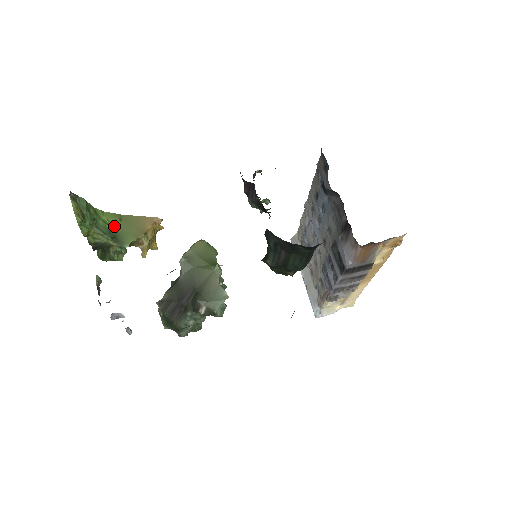
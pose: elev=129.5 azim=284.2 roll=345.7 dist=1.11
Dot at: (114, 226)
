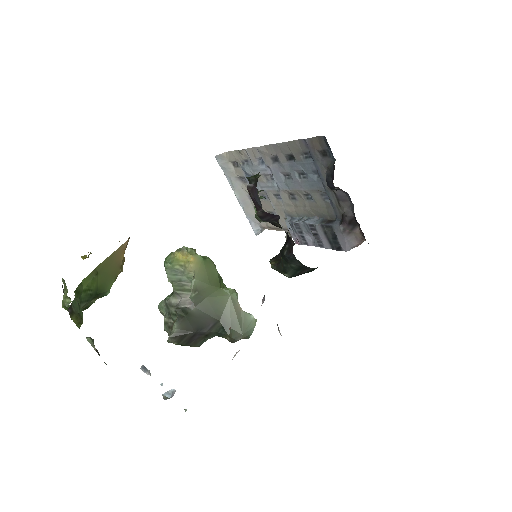
Dot at: (93, 285)
